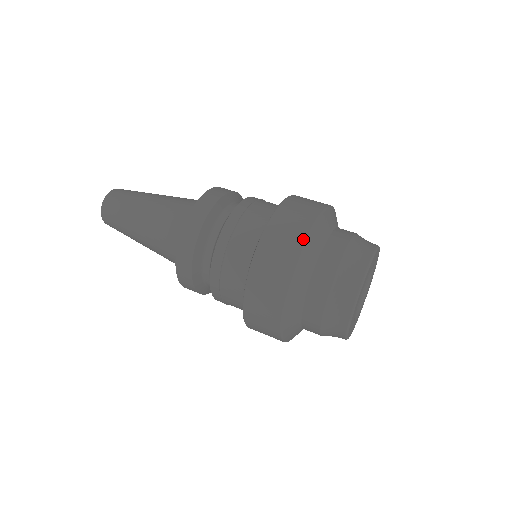
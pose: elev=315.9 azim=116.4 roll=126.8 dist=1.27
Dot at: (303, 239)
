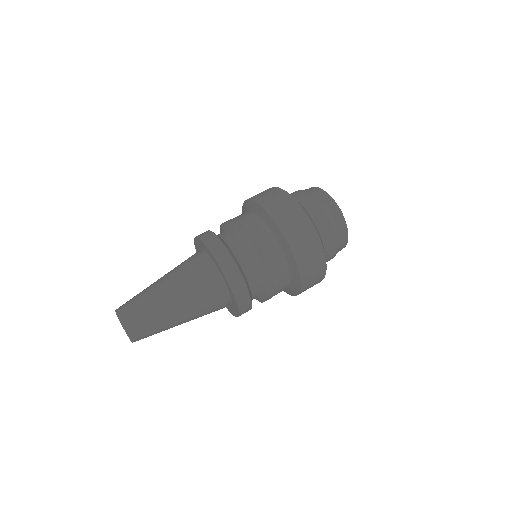
Dot at: (313, 230)
